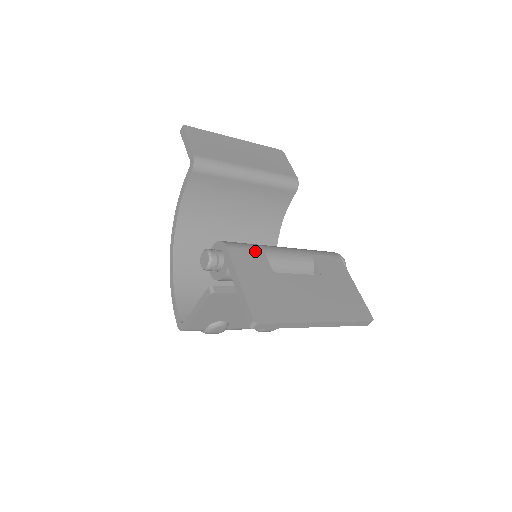
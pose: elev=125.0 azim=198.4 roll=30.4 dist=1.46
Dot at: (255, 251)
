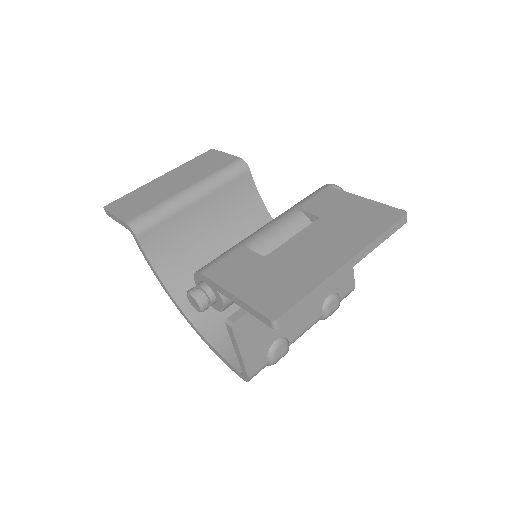
Dot at: (233, 253)
